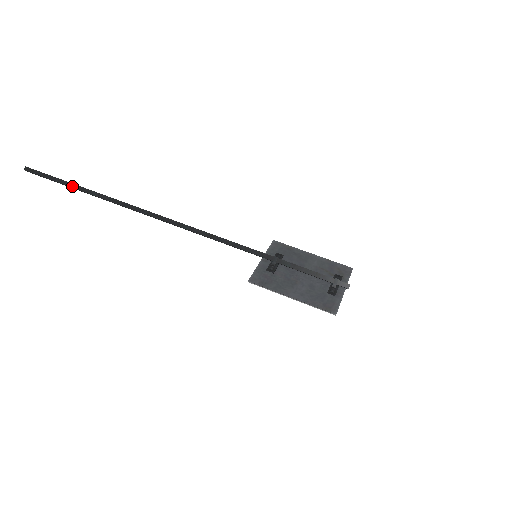
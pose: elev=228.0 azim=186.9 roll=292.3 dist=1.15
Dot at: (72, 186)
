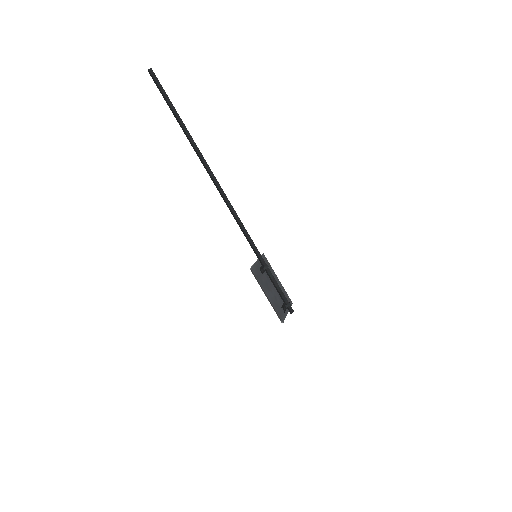
Dot at: (176, 113)
